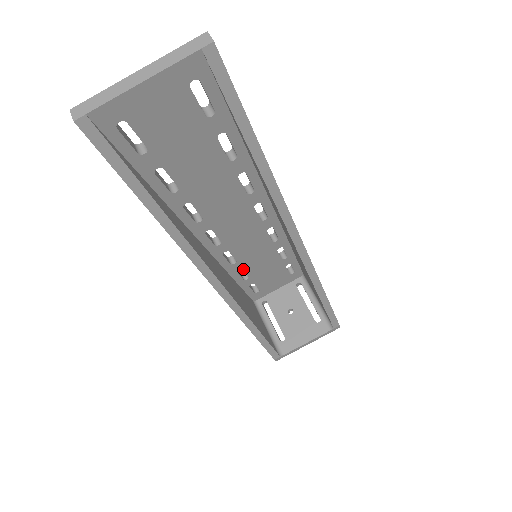
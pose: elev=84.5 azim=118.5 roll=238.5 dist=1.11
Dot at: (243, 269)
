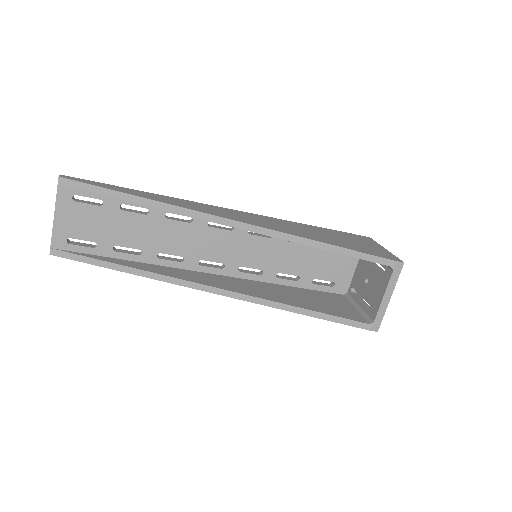
Dot at: occluded
